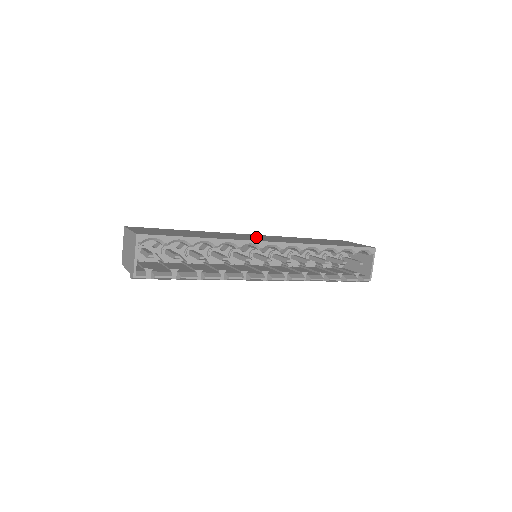
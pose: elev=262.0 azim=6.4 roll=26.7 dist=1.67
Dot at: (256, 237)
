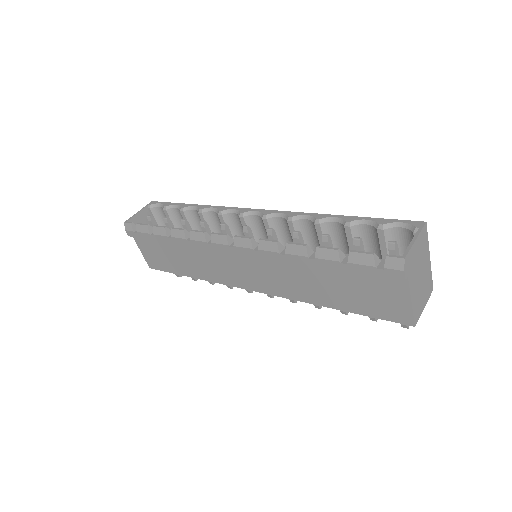
Dot at: occluded
